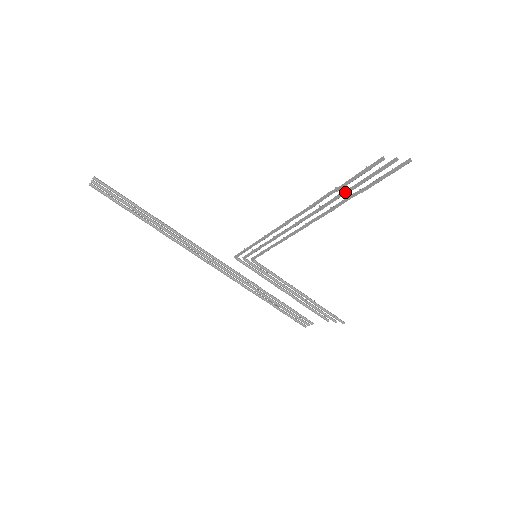
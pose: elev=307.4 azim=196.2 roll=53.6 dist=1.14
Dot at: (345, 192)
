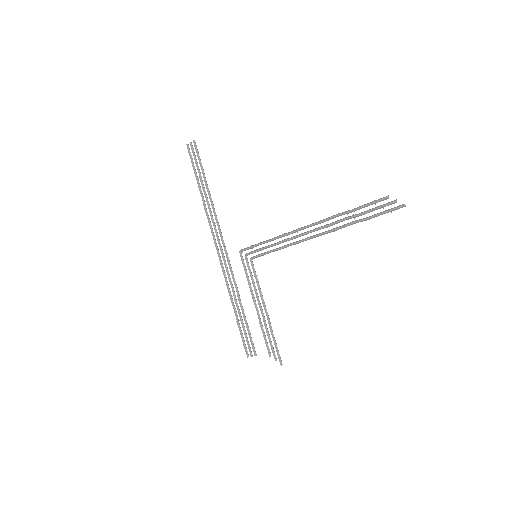
Dot at: (350, 216)
